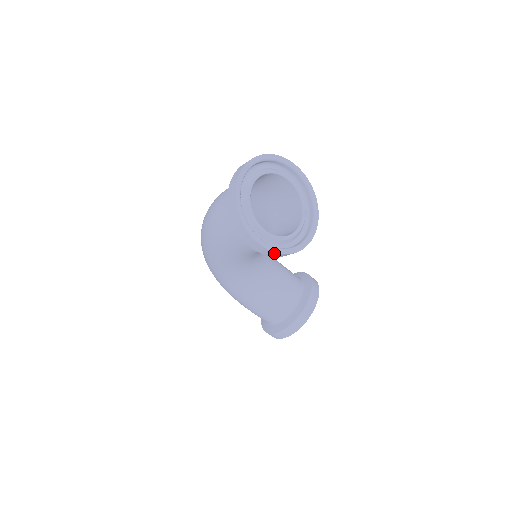
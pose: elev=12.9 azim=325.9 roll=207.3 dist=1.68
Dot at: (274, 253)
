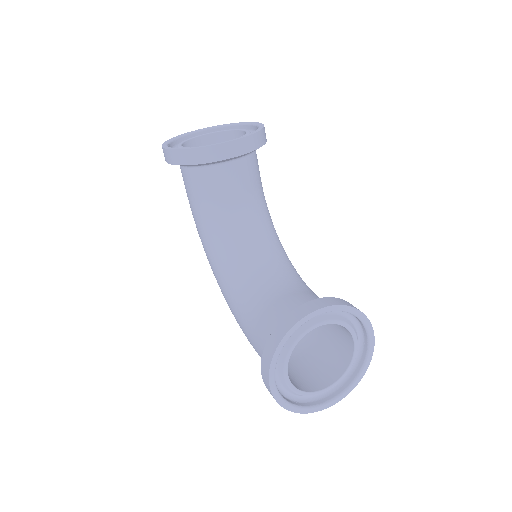
Dot at: (172, 152)
